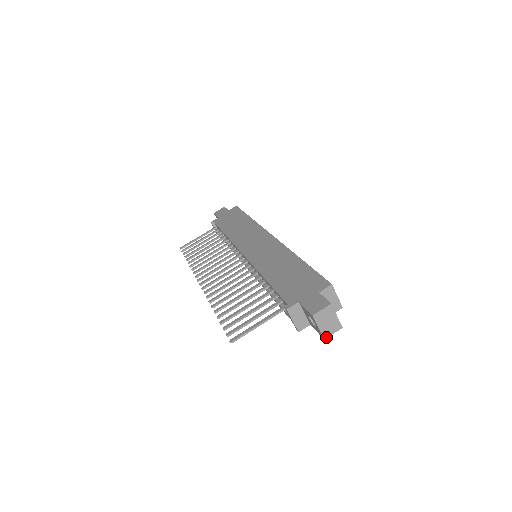
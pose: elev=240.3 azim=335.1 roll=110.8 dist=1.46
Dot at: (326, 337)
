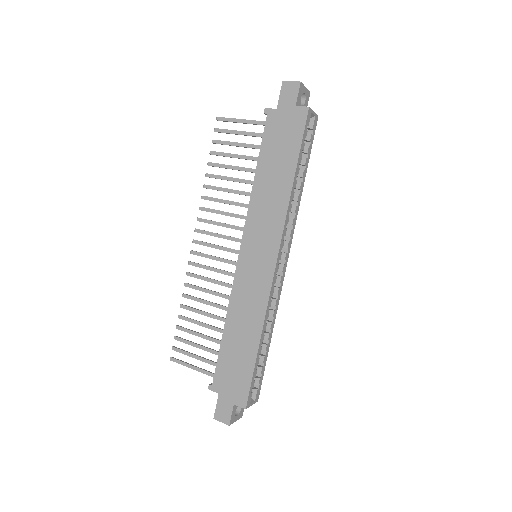
Dot at: occluded
